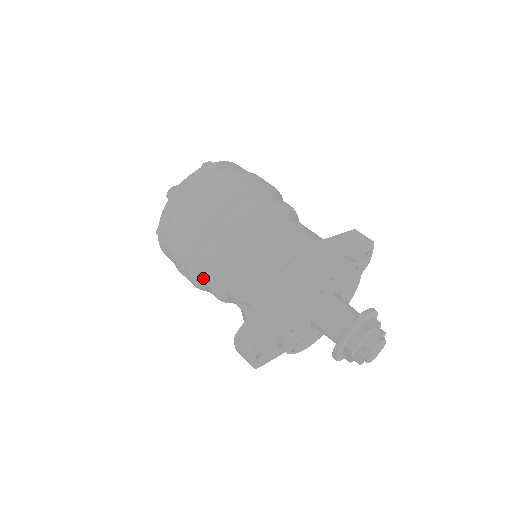
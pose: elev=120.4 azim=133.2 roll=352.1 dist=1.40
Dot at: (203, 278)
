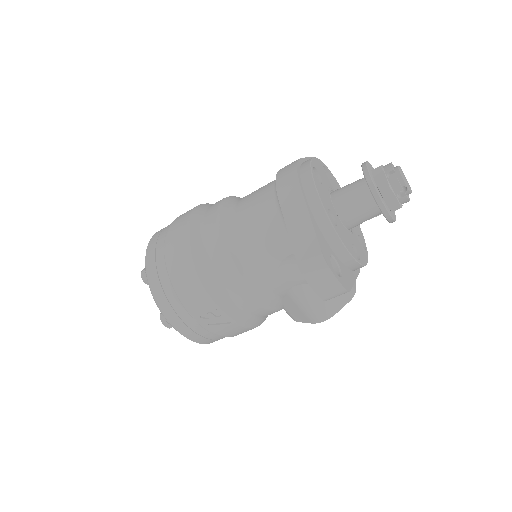
Dot at: (233, 294)
